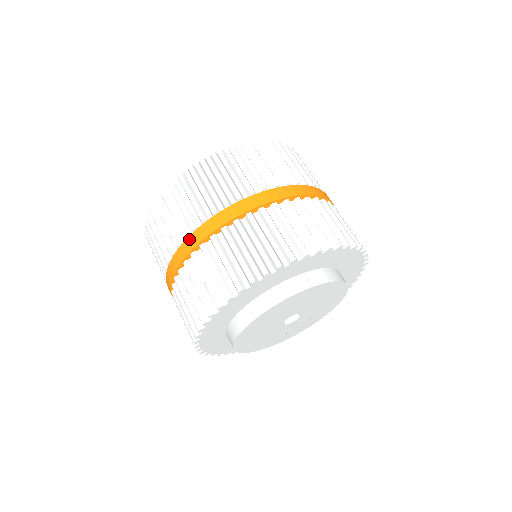
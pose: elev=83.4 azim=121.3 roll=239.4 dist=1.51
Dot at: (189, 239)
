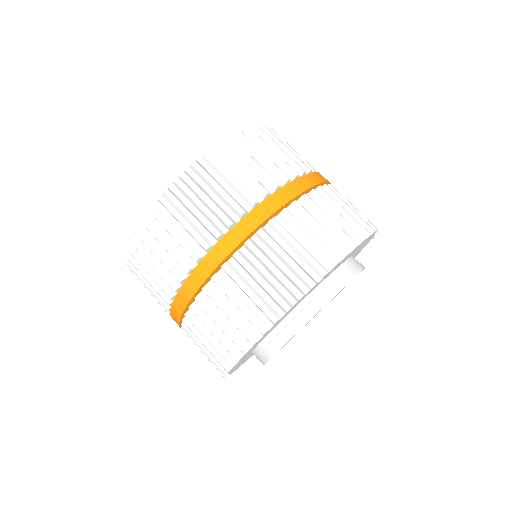
Dot at: (176, 301)
